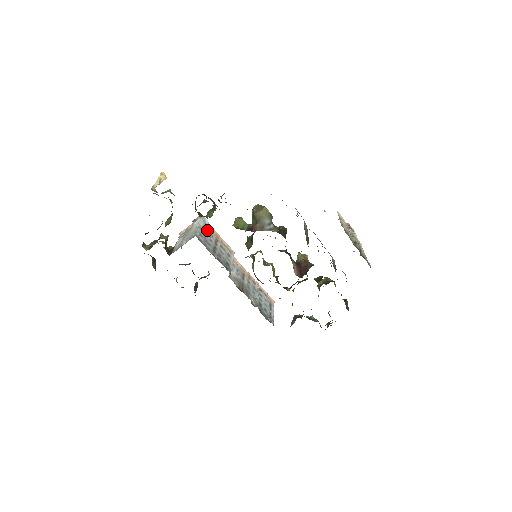
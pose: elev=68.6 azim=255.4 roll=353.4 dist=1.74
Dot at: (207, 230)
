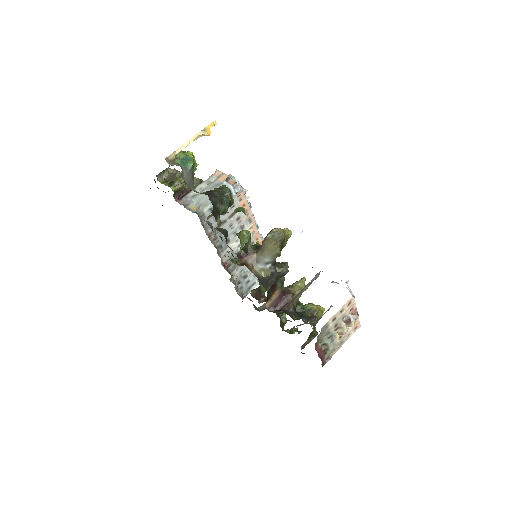
Dot at: occluded
